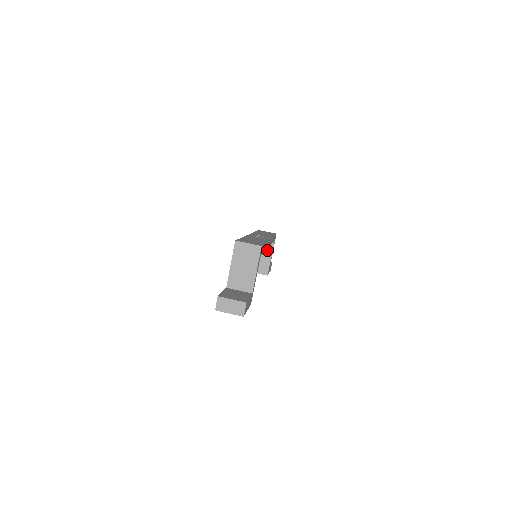
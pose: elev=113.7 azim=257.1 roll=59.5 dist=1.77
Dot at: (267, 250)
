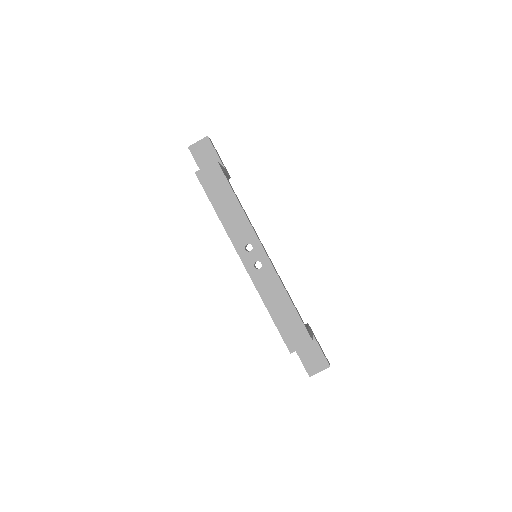
Dot at: occluded
